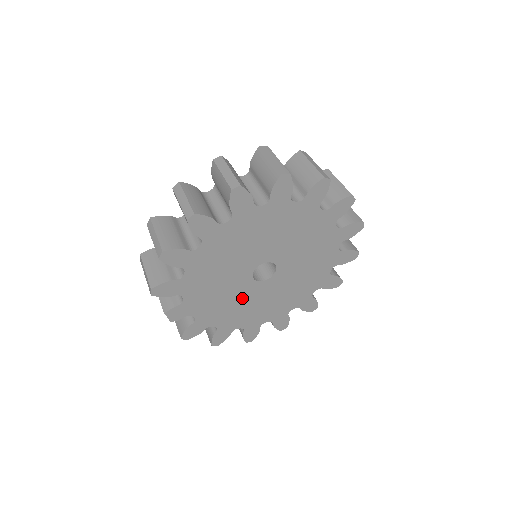
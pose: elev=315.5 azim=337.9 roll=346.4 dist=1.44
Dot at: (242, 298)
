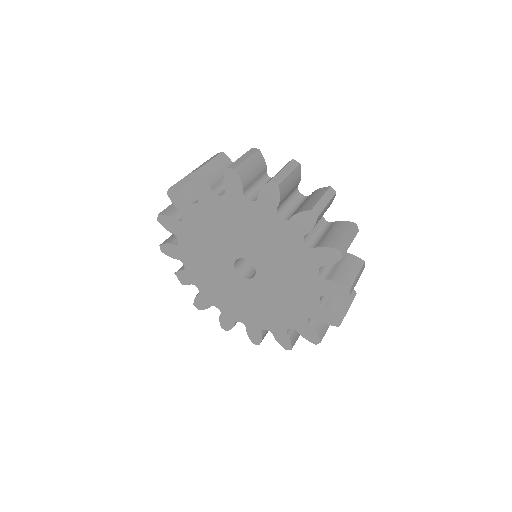
Dot at: (233, 289)
